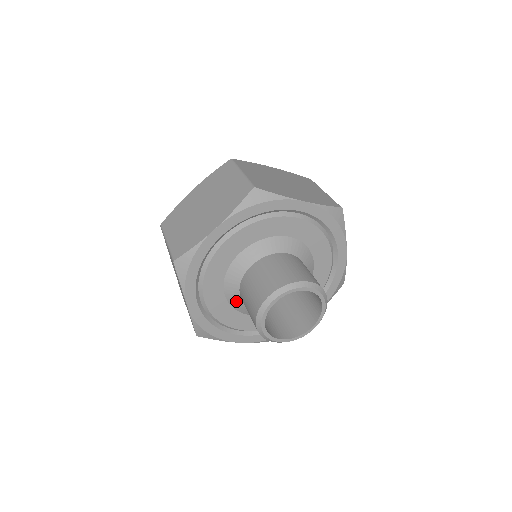
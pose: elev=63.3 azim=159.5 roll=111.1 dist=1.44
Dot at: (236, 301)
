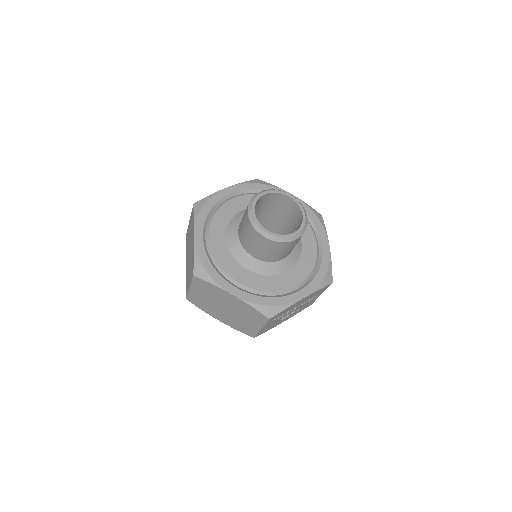
Dot at: (259, 266)
